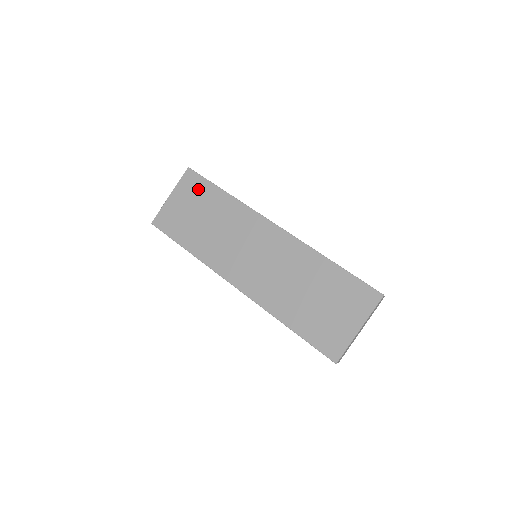
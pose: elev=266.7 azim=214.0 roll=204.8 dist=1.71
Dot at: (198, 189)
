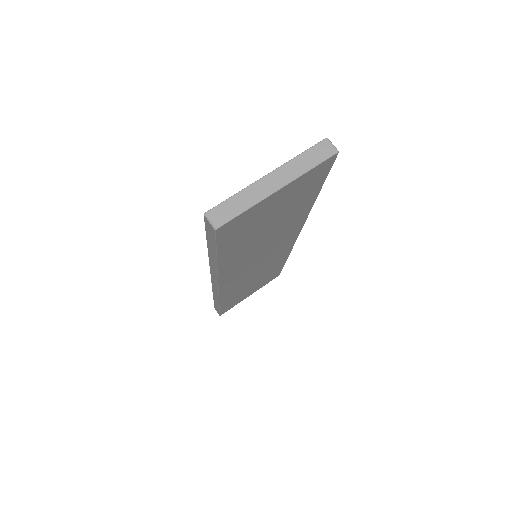
Dot at: occluded
